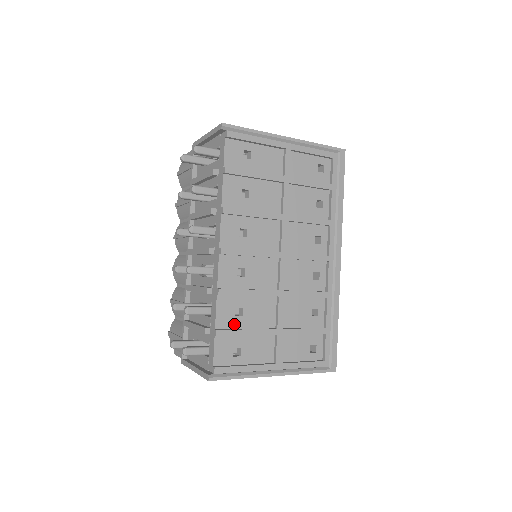
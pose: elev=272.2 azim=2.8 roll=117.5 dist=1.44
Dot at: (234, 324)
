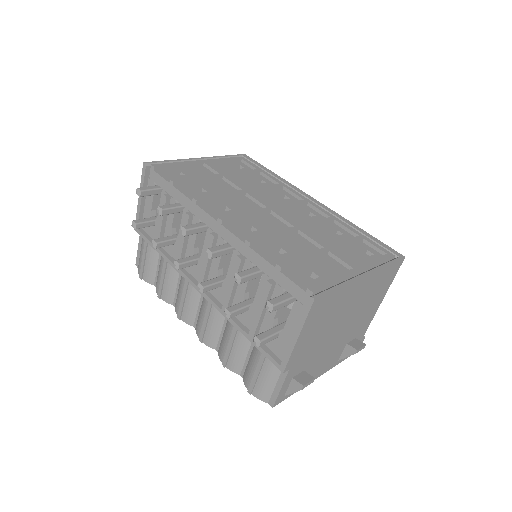
Dot at: (286, 259)
